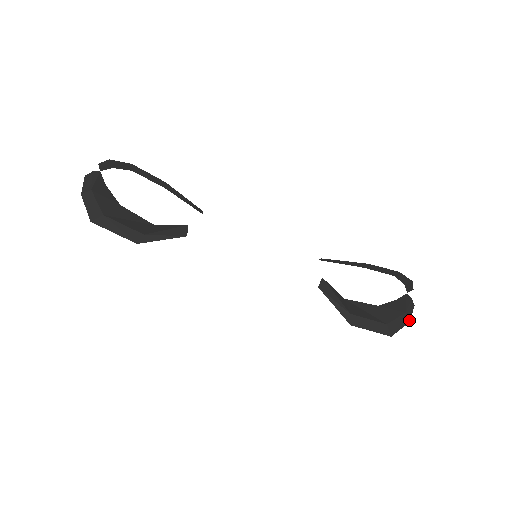
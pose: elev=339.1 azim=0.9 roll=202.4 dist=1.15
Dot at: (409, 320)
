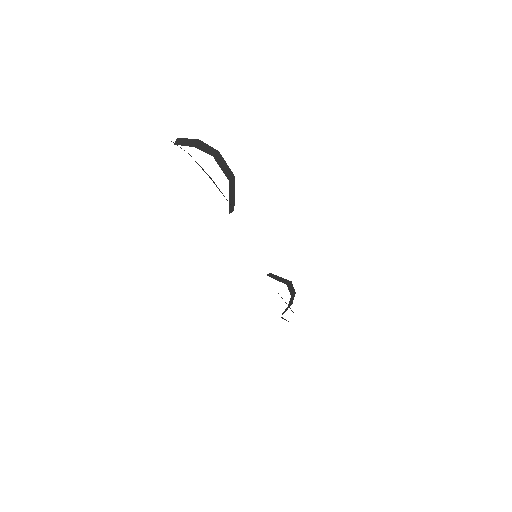
Dot at: occluded
